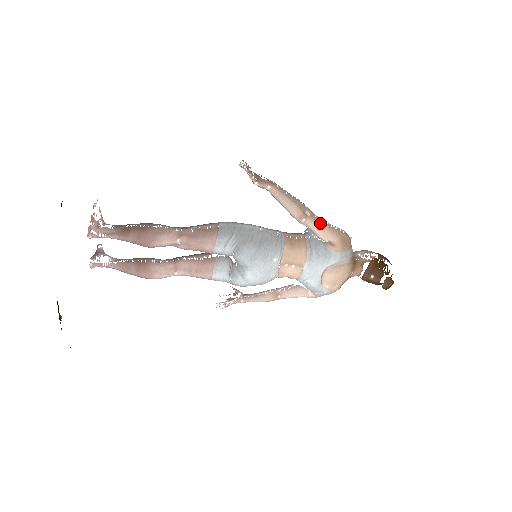
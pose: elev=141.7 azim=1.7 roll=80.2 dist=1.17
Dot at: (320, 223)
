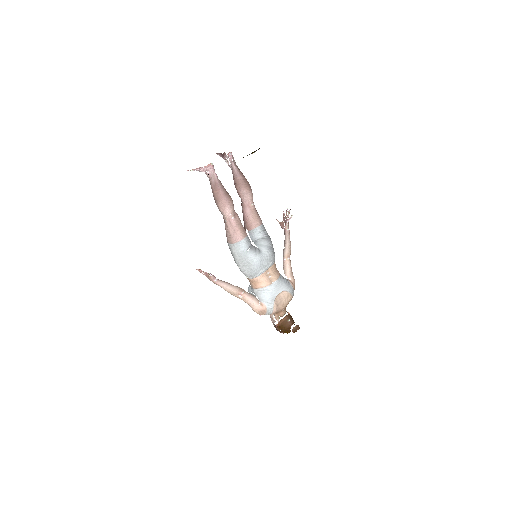
Dot at: occluded
